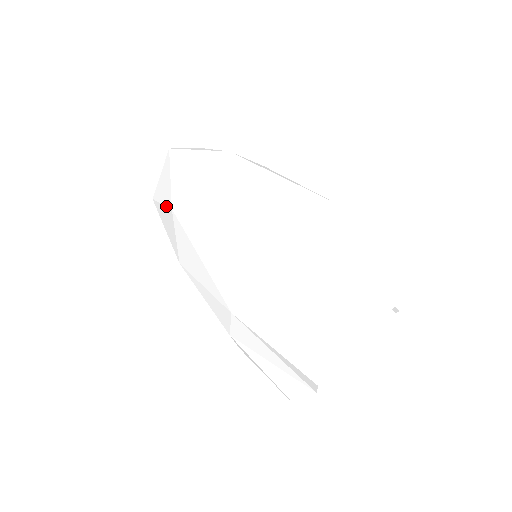
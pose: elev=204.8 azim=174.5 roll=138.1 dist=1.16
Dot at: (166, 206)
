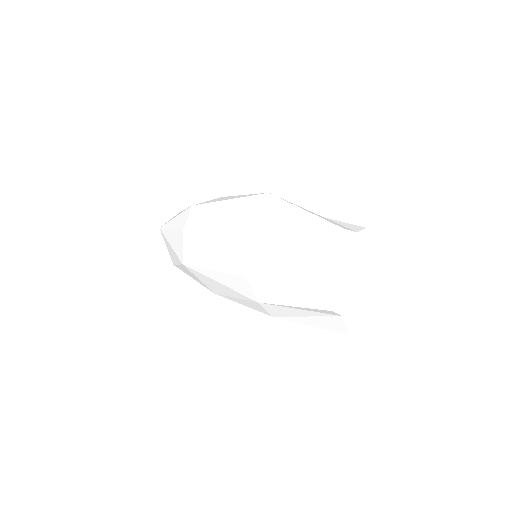
Dot at: (180, 265)
